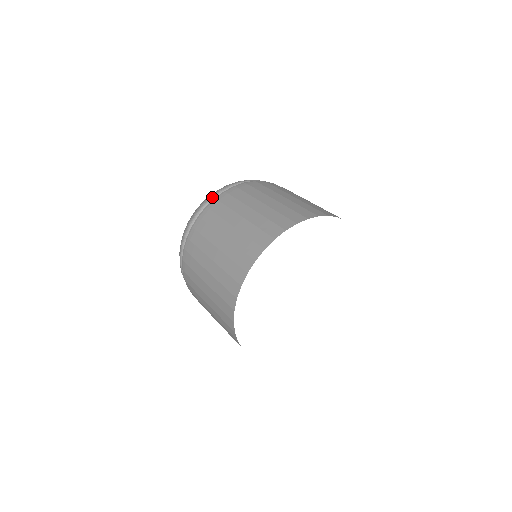
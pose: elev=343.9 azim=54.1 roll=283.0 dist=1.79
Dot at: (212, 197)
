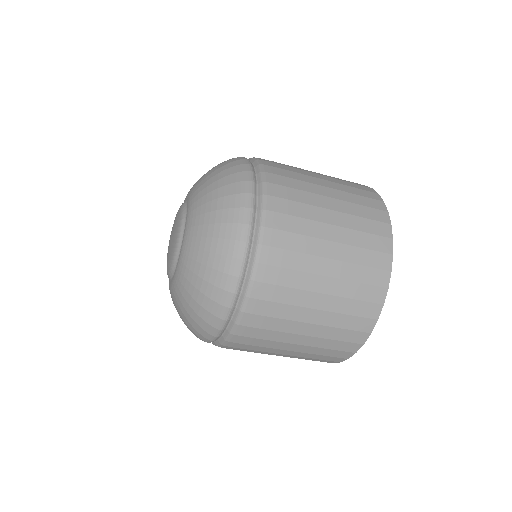
Dot at: (245, 260)
